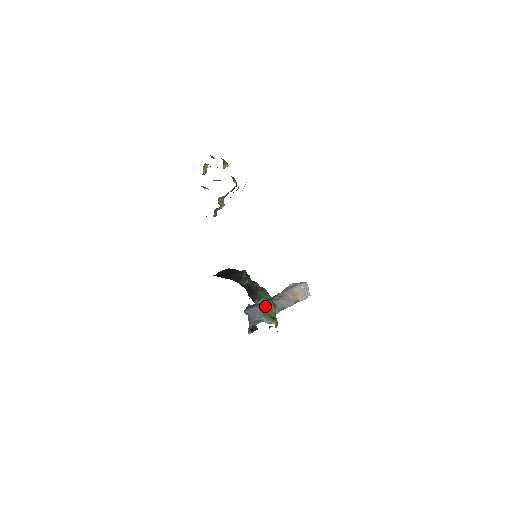
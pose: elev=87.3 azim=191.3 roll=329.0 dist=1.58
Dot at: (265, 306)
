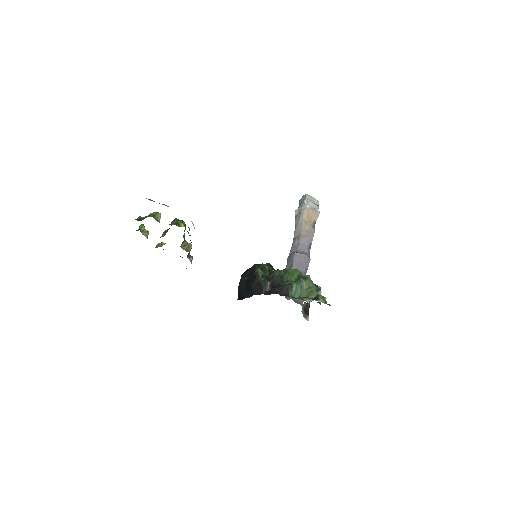
Dot at: (301, 290)
